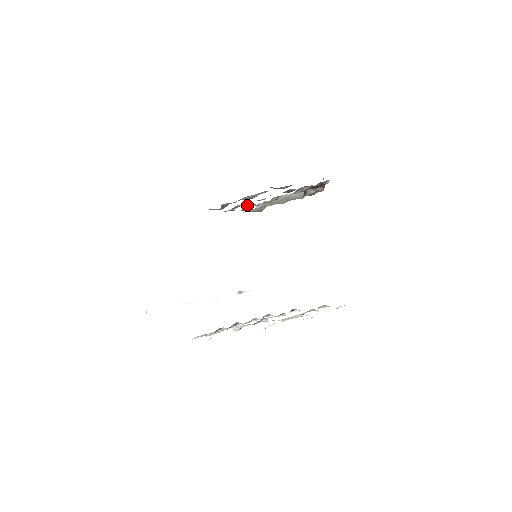
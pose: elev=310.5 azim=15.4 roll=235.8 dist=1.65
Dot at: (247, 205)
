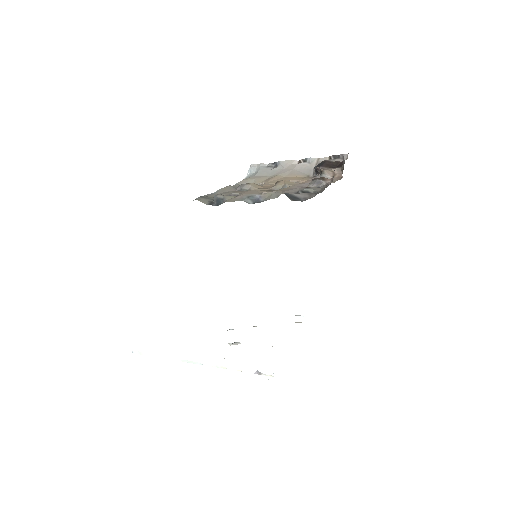
Dot at: (244, 185)
